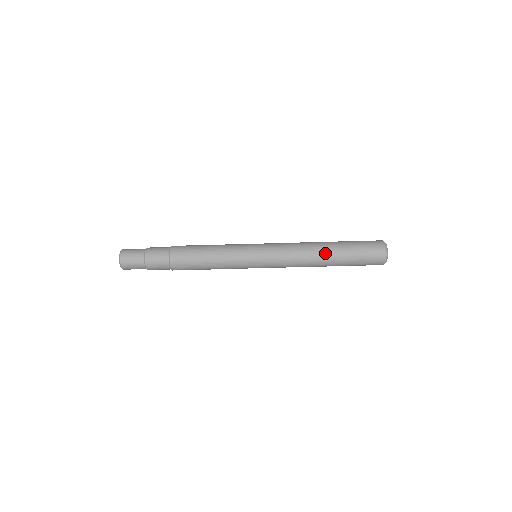
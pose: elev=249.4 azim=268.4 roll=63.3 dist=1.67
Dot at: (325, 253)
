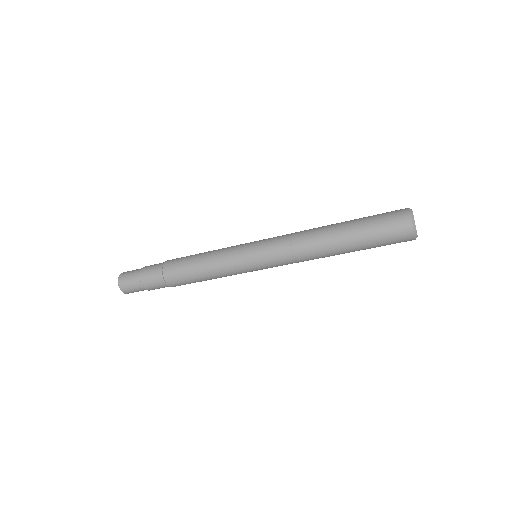
Dot at: (334, 248)
